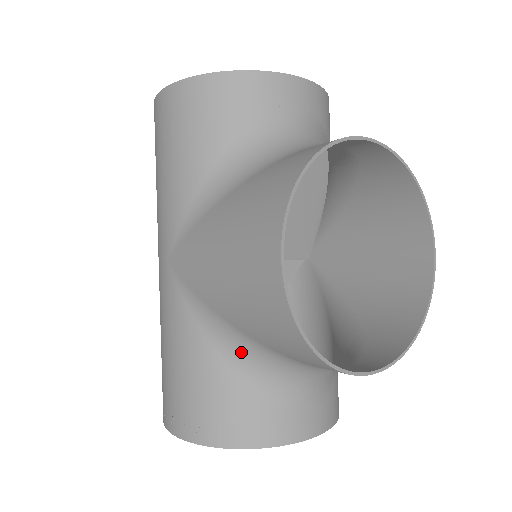
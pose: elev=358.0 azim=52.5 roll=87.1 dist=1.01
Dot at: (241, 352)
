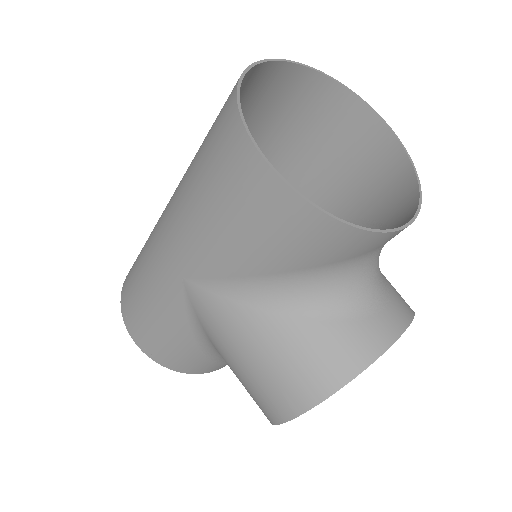
Dot at: (216, 353)
